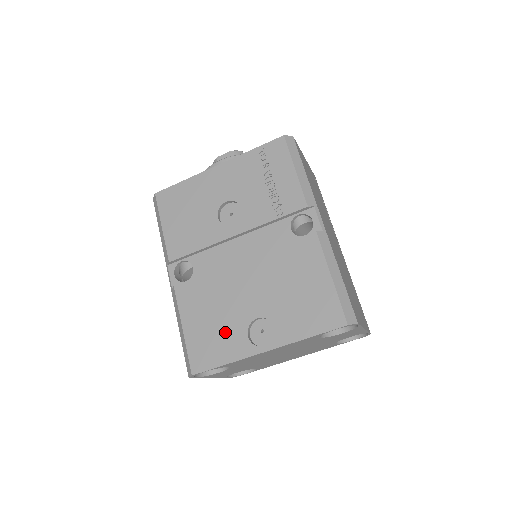
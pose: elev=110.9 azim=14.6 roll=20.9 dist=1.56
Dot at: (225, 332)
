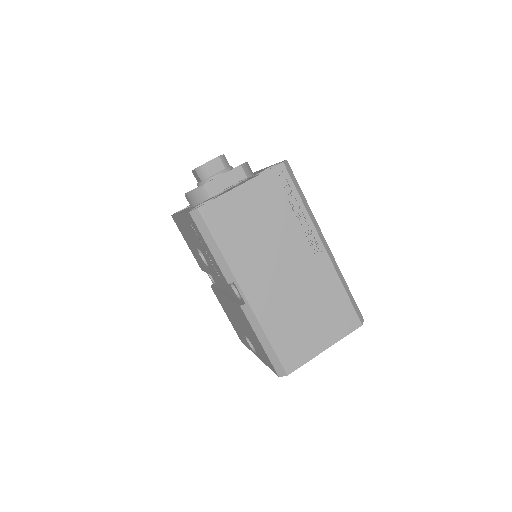
Dot at: occluded
